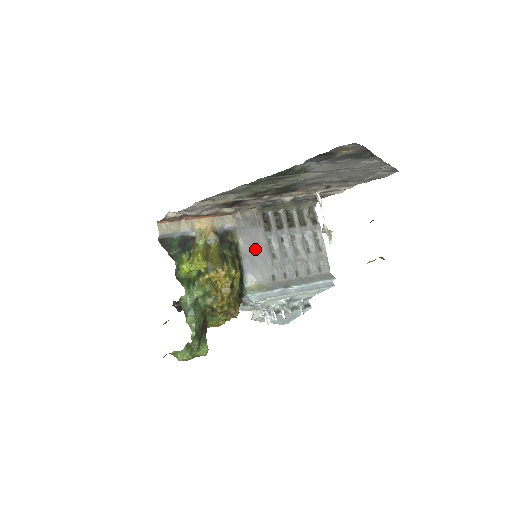
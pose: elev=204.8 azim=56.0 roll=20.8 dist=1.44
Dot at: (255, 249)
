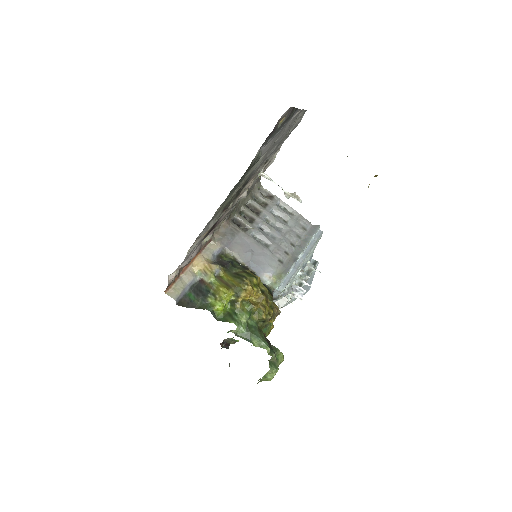
Dot at: (250, 252)
